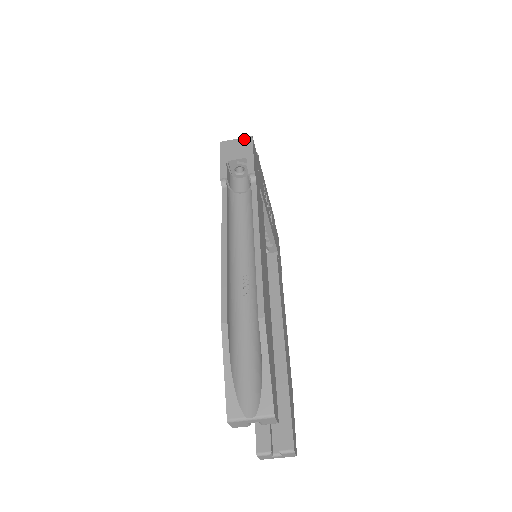
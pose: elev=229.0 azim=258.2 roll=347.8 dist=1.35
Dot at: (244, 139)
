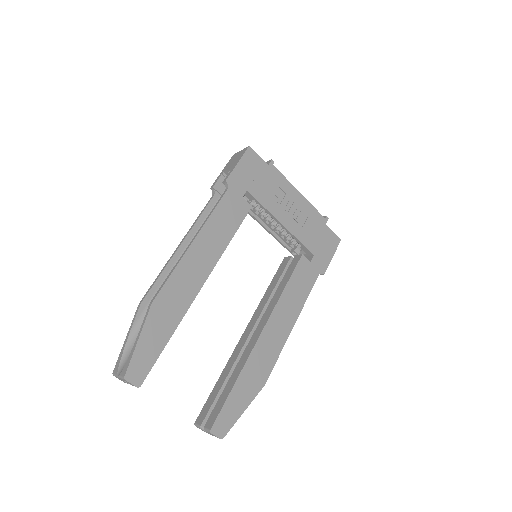
Dot at: (243, 150)
